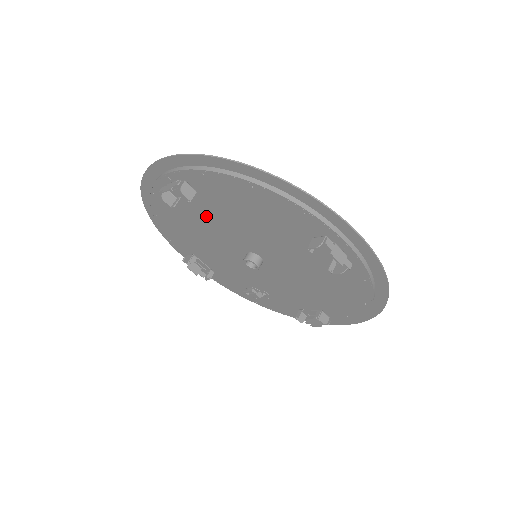
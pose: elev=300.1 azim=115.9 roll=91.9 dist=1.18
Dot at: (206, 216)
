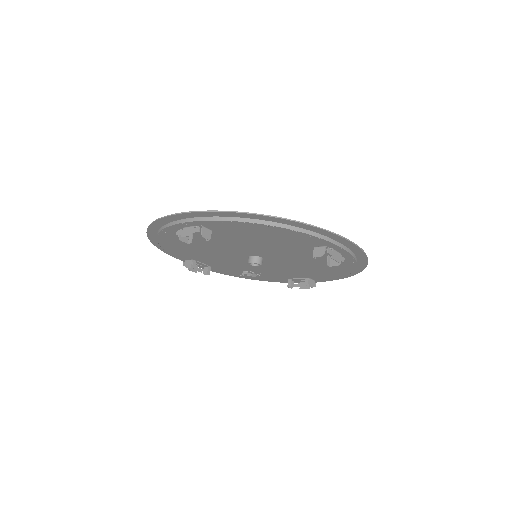
Dot at: (215, 241)
